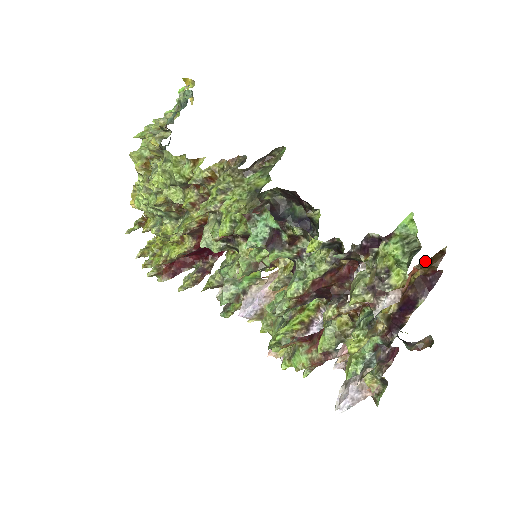
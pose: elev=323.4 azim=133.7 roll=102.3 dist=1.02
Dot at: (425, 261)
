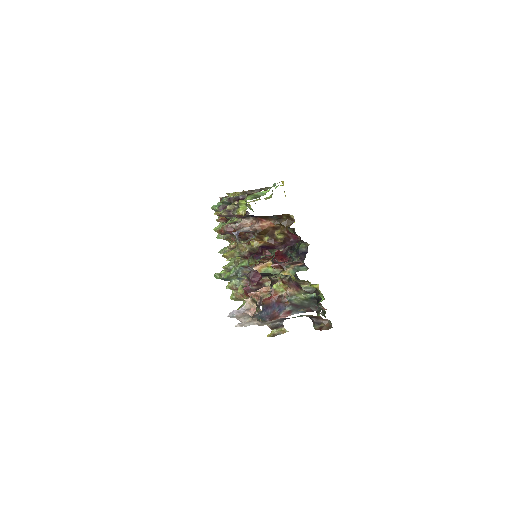
Dot at: (278, 220)
